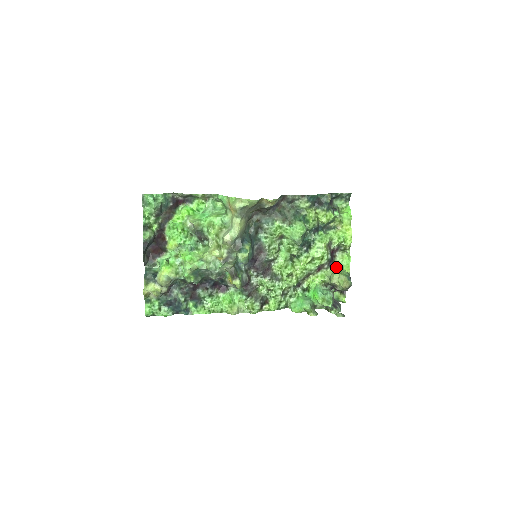
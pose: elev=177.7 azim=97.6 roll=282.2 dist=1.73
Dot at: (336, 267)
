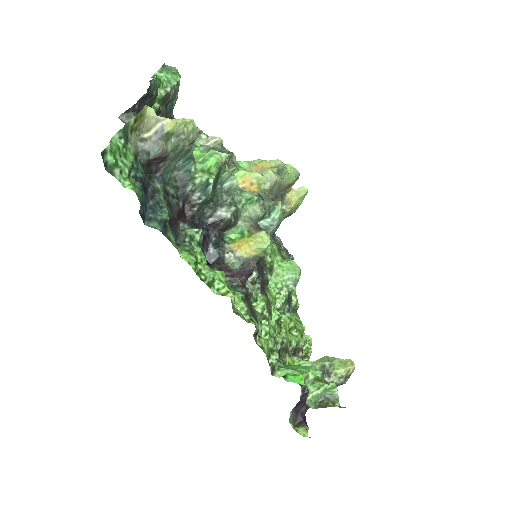
Dot at: occluded
